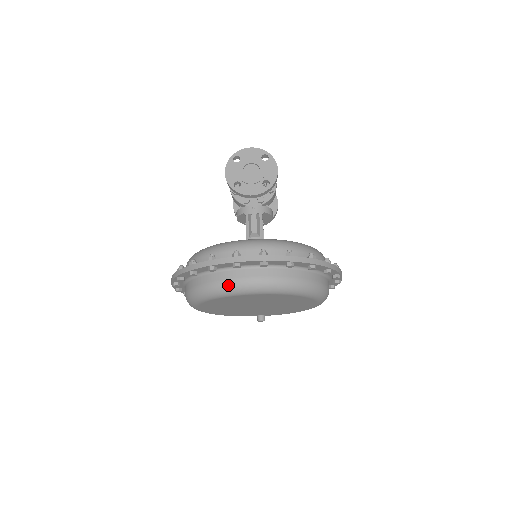
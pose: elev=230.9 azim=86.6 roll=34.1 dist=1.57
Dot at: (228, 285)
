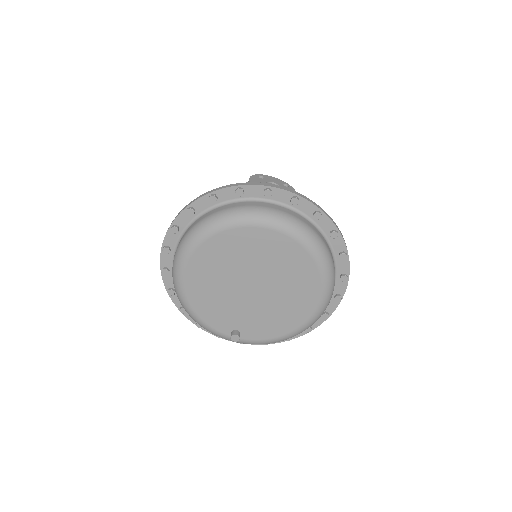
Dot at: (251, 209)
